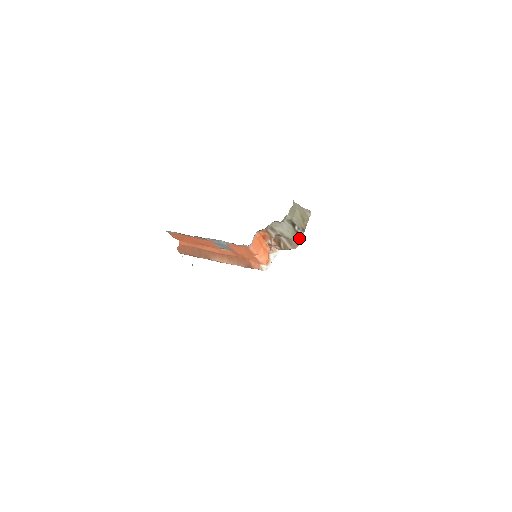
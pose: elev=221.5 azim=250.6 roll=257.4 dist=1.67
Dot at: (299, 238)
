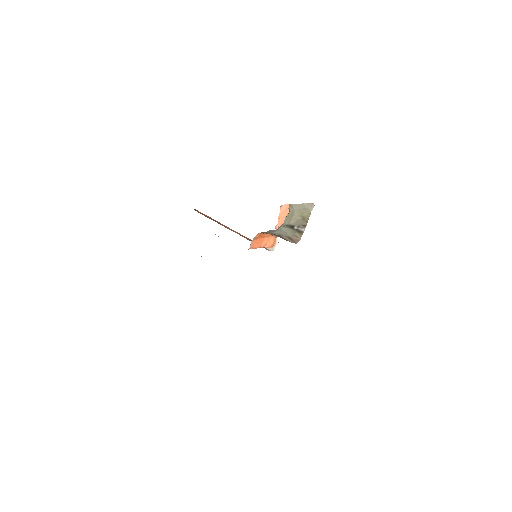
Dot at: (300, 235)
